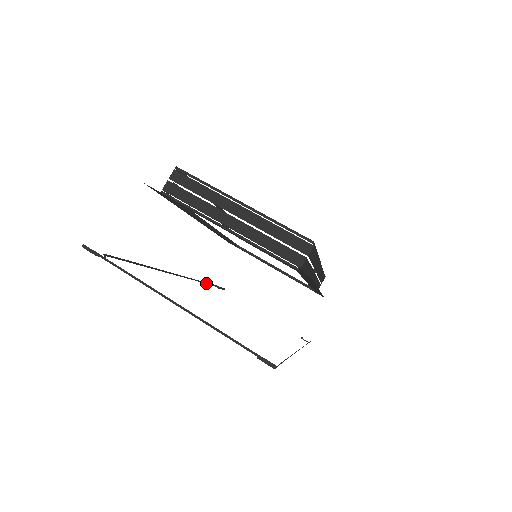
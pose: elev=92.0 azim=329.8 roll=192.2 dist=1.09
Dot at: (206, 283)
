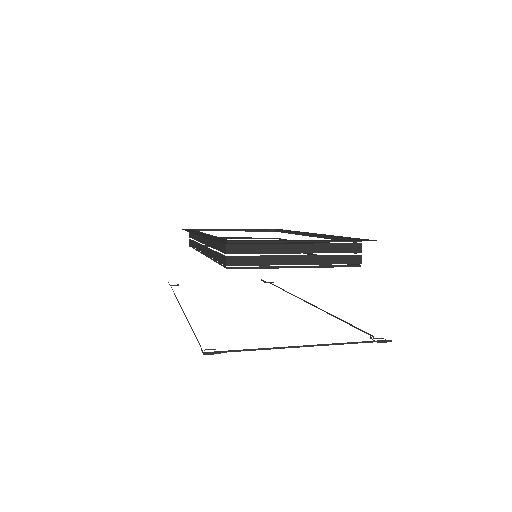
Dot at: occluded
